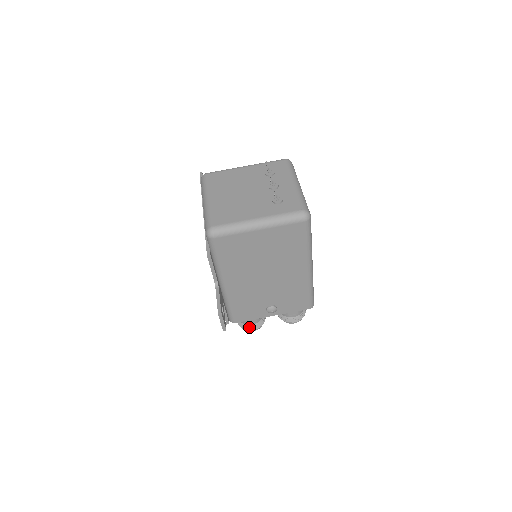
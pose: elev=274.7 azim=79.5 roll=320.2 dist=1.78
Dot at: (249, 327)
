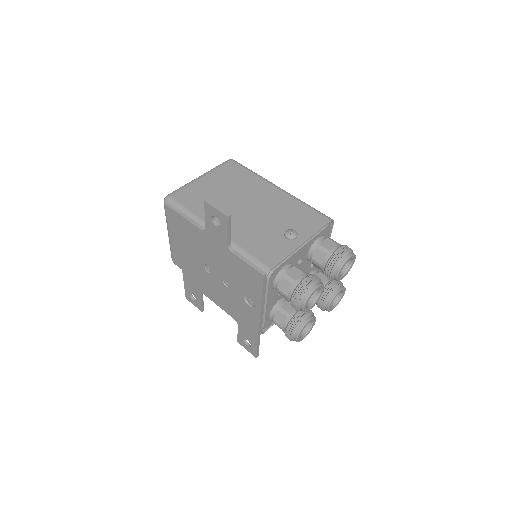
Dot at: (303, 282)
